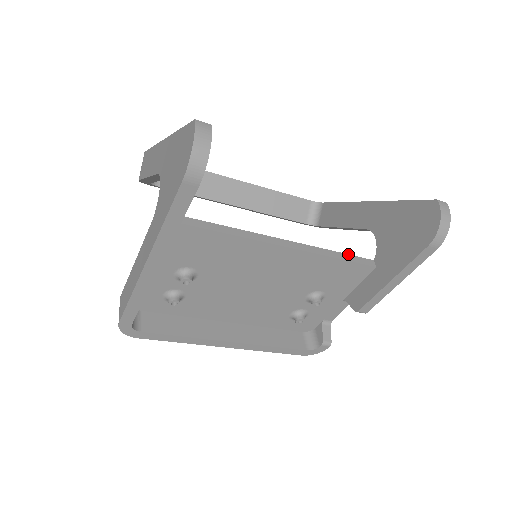
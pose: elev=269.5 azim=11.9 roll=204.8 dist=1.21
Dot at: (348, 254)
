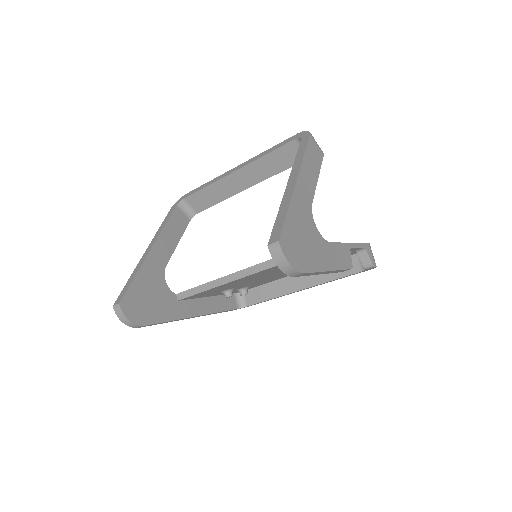
Dot at: occluded
